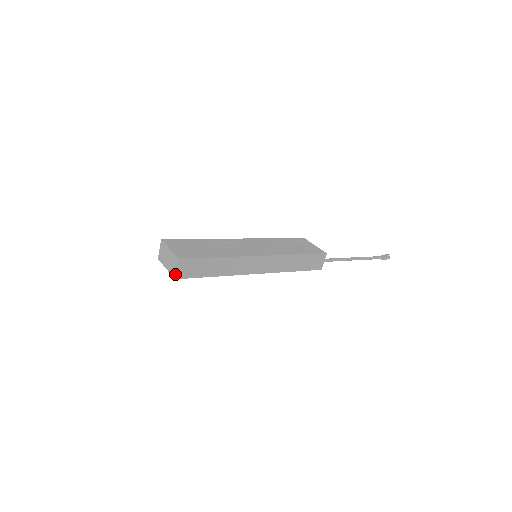
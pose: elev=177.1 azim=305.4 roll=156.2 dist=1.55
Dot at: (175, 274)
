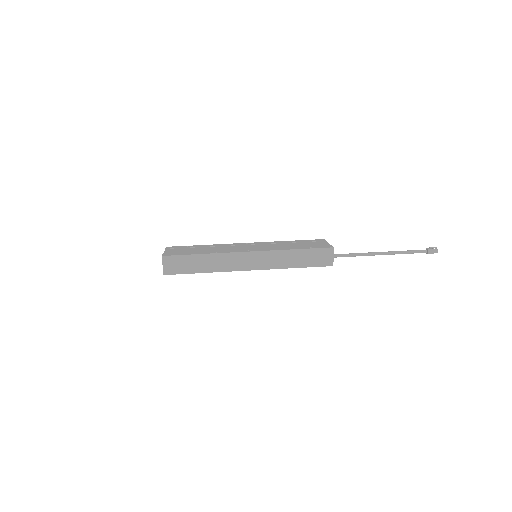
Dot at: (163, 270)
